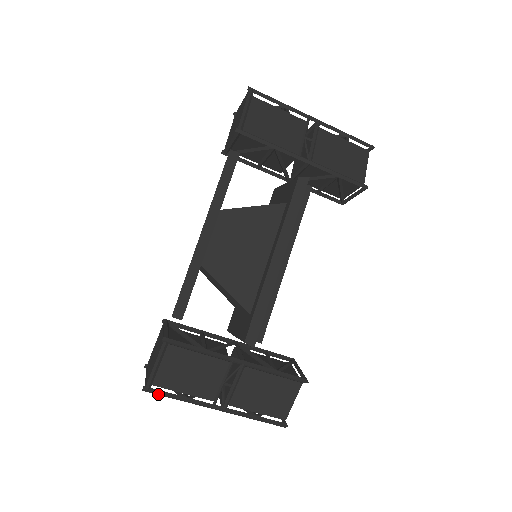
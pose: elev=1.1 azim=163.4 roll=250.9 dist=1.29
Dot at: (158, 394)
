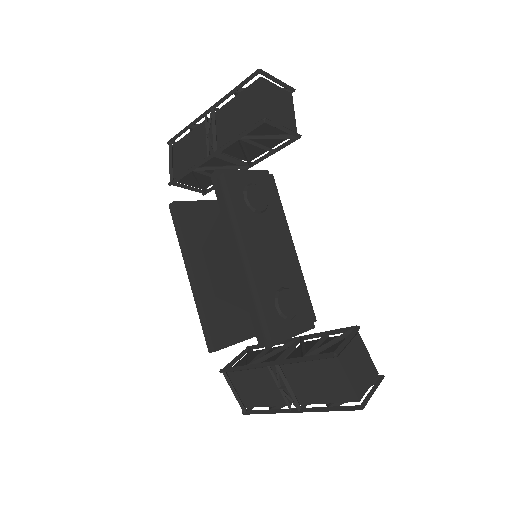
Dot at: occluded
